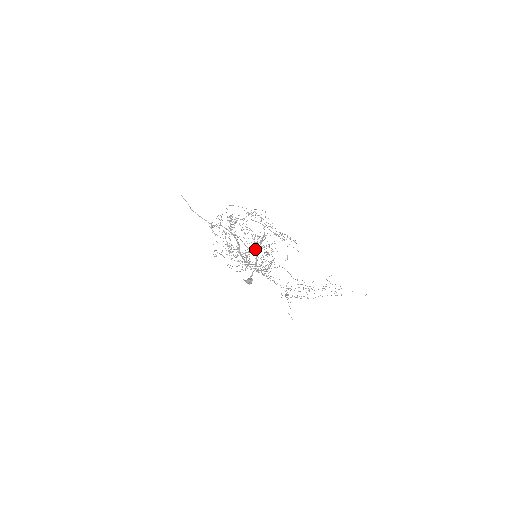
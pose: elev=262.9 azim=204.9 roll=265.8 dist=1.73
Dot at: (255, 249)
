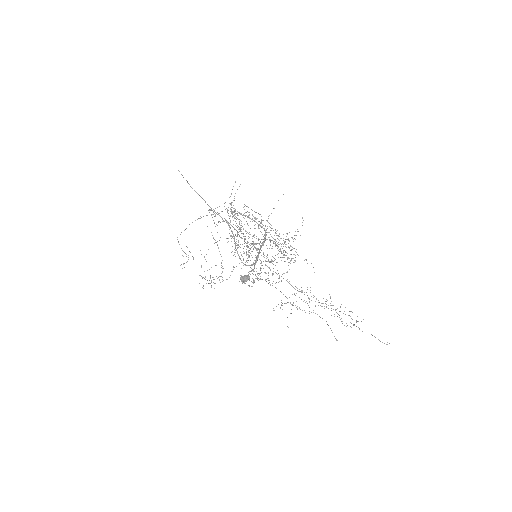
Dot at: occluded
